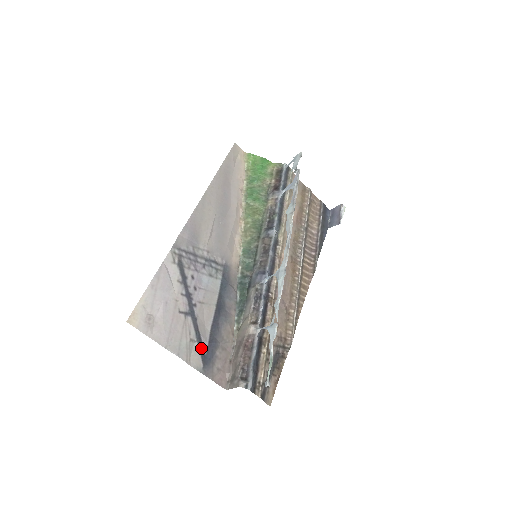
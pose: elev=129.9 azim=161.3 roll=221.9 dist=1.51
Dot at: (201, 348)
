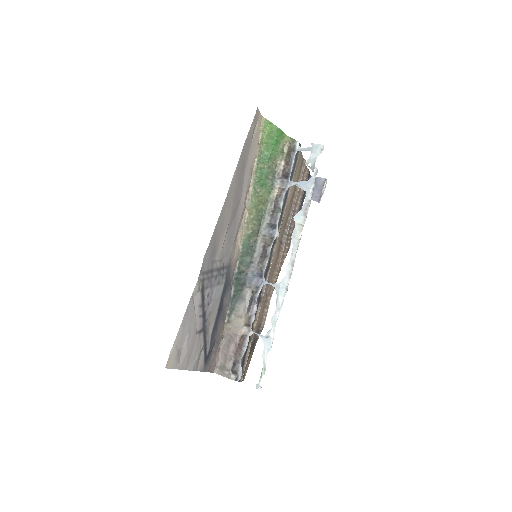
Dot at: (205, 353)
